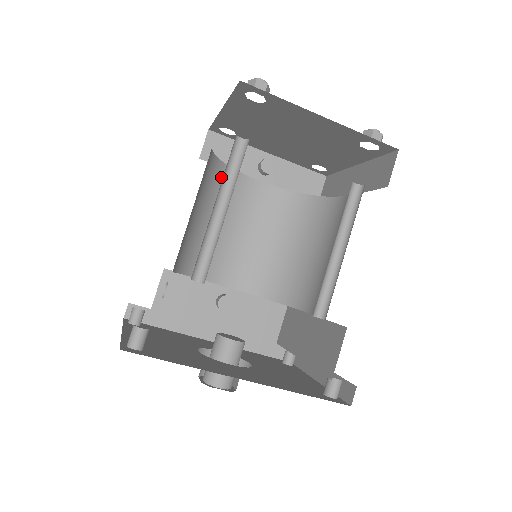
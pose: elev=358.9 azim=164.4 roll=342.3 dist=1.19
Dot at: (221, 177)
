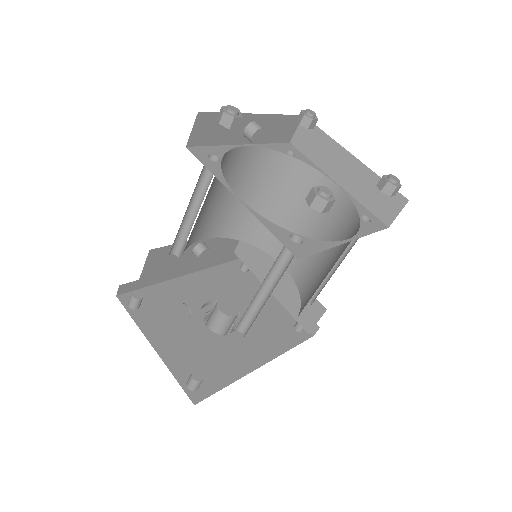
Dot at: occluded
